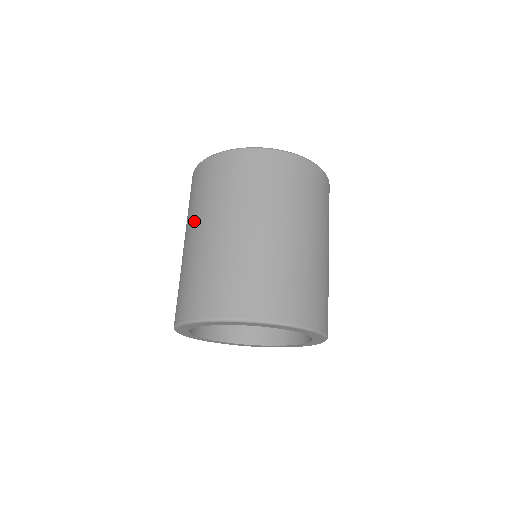
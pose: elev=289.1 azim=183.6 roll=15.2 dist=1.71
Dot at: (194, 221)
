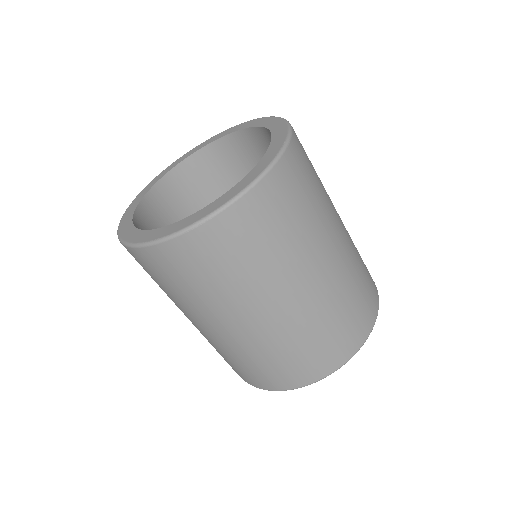
Dot at: occluded
